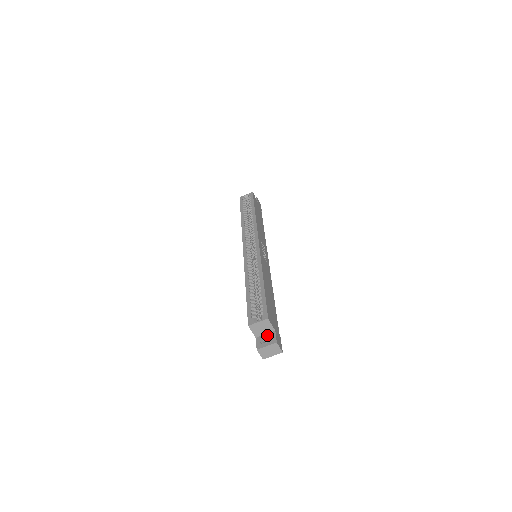
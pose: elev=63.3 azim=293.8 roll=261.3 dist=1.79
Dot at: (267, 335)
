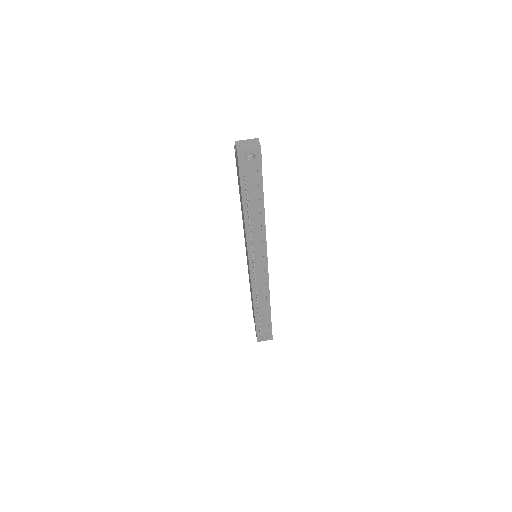
Dot at: occluded
